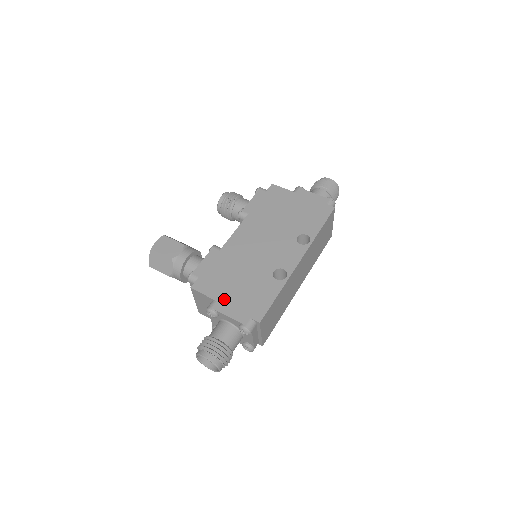
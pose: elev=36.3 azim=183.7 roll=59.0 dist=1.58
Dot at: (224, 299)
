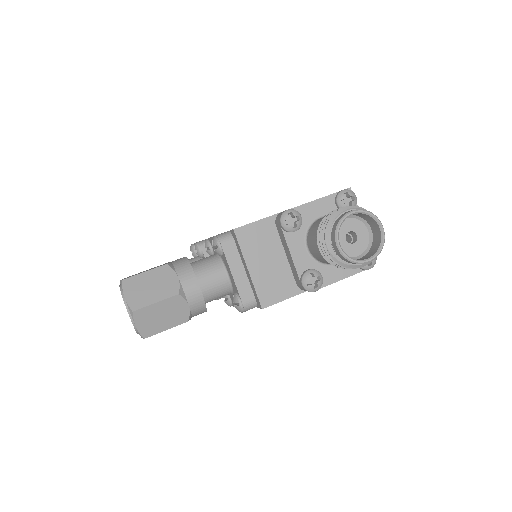
Dot at: occluded
